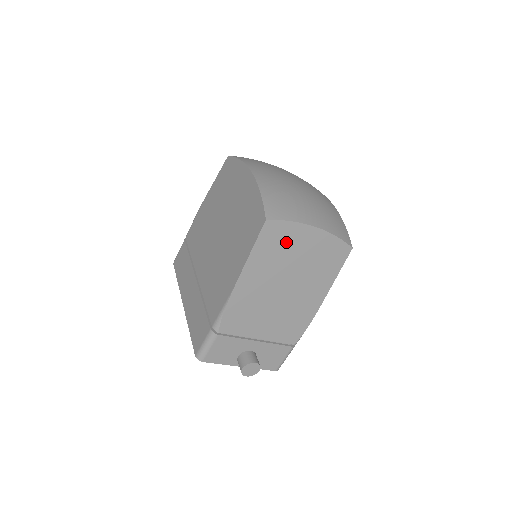
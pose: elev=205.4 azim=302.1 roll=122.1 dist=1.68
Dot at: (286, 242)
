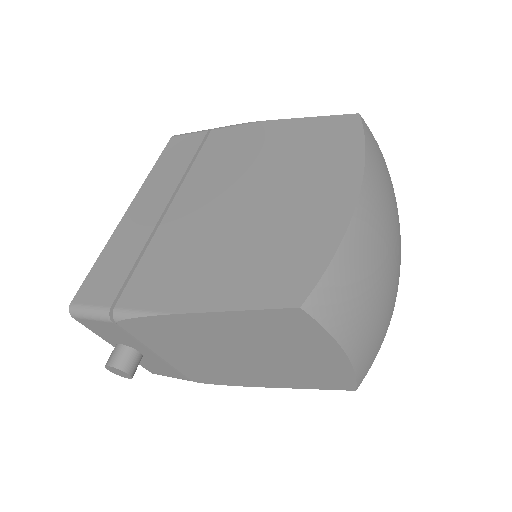
Dot at: (294, 337)
